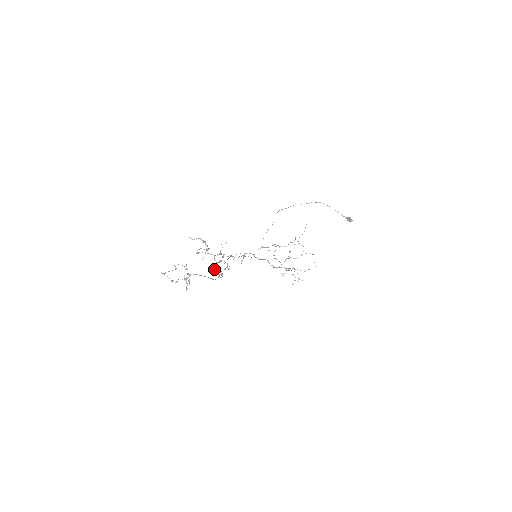
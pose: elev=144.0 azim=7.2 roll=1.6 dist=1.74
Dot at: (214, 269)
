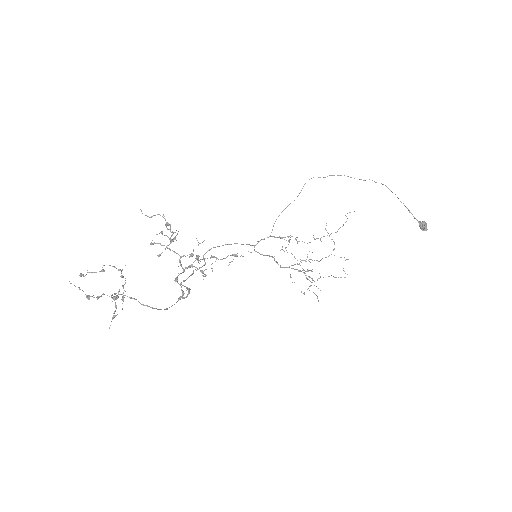
Dot at: (176, 279)
